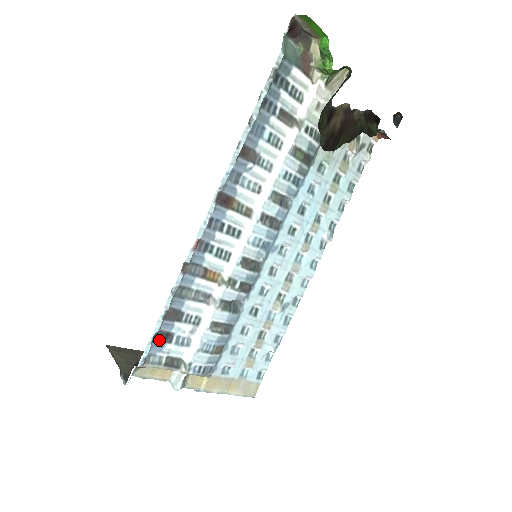
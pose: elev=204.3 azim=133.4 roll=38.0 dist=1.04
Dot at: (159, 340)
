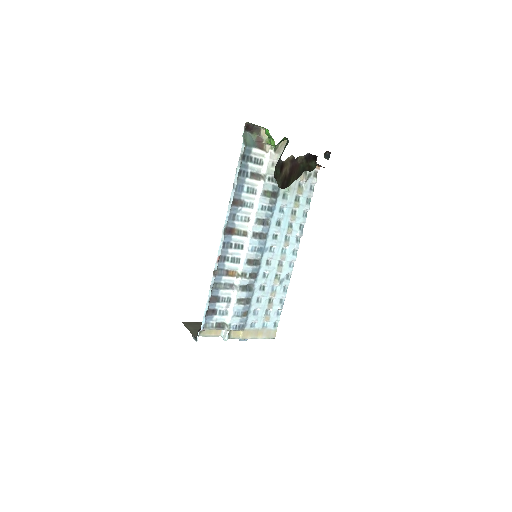
Dot at: (209, 314)
